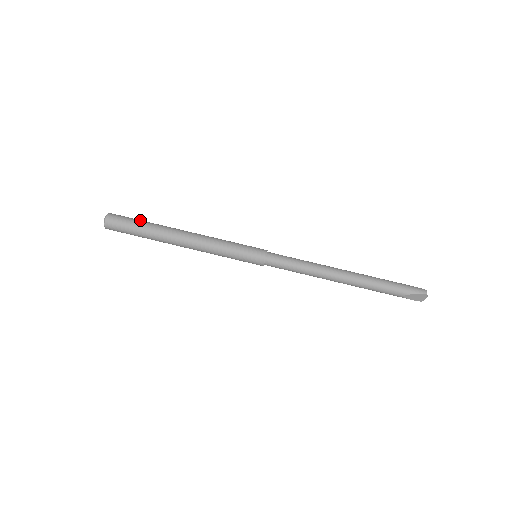
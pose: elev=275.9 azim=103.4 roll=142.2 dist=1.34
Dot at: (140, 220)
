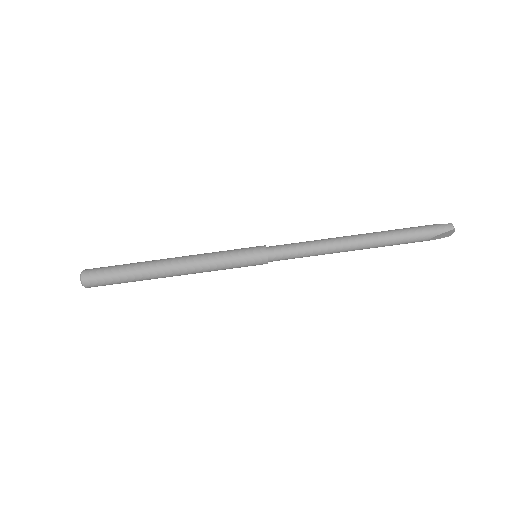
Dot at: (118, 266)
